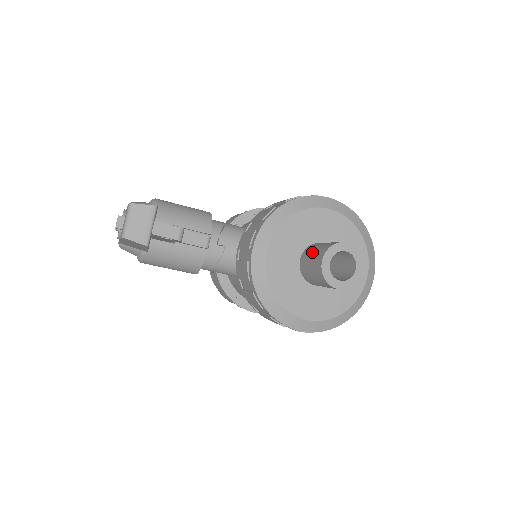
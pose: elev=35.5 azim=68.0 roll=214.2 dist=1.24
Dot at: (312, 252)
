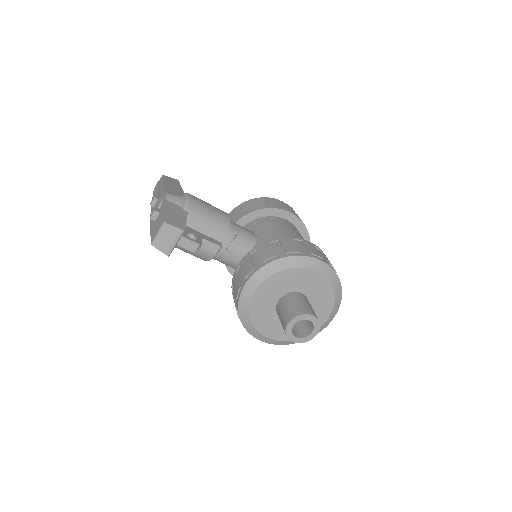
Dot at: (287, 305)
